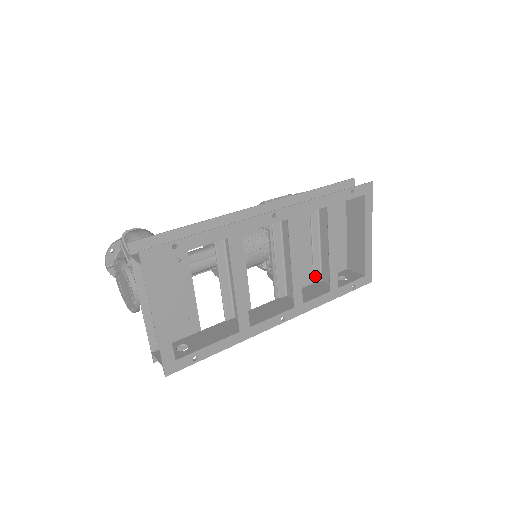
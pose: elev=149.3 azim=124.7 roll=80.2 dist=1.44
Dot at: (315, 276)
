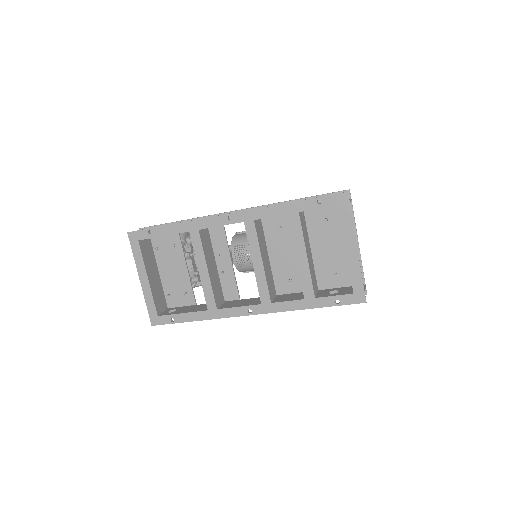
Dot at: occluded
